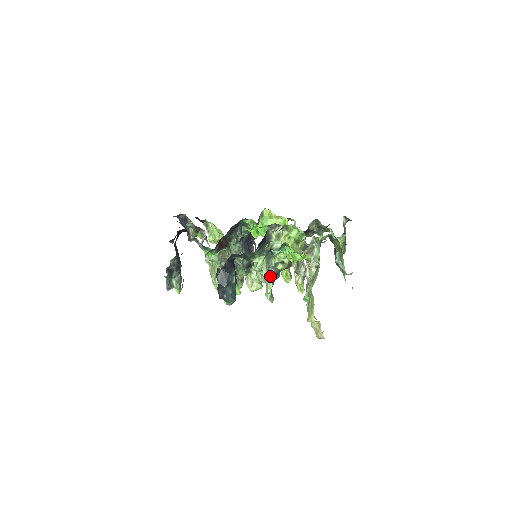
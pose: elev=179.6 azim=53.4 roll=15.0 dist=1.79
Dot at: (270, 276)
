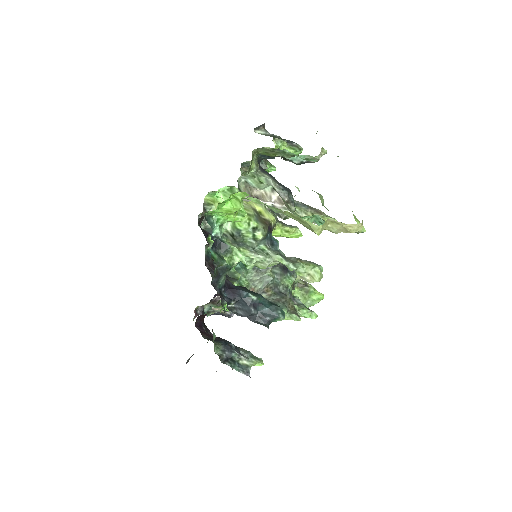
Dot at: (266, 253)
